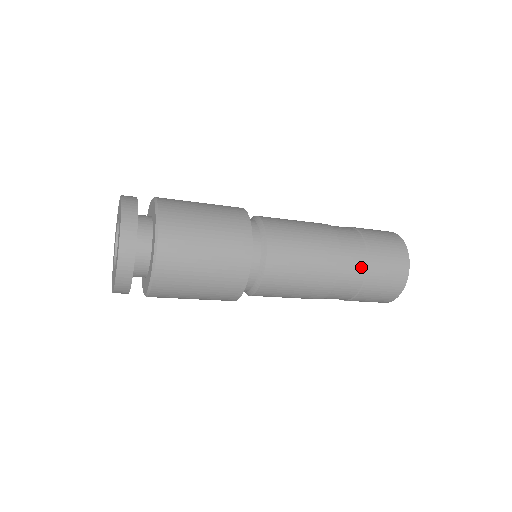
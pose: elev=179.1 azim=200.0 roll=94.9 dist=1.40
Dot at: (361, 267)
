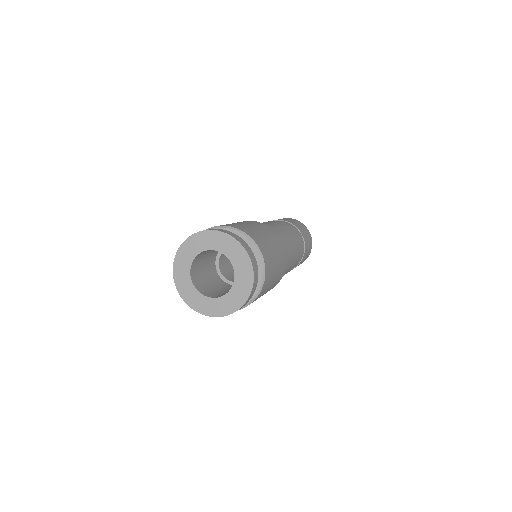
Dot at: (303, 244)
